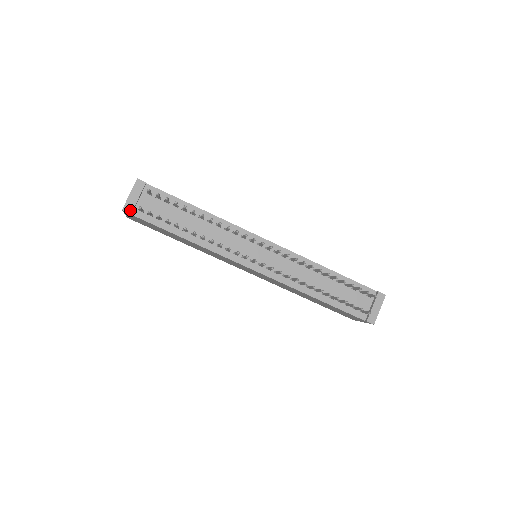
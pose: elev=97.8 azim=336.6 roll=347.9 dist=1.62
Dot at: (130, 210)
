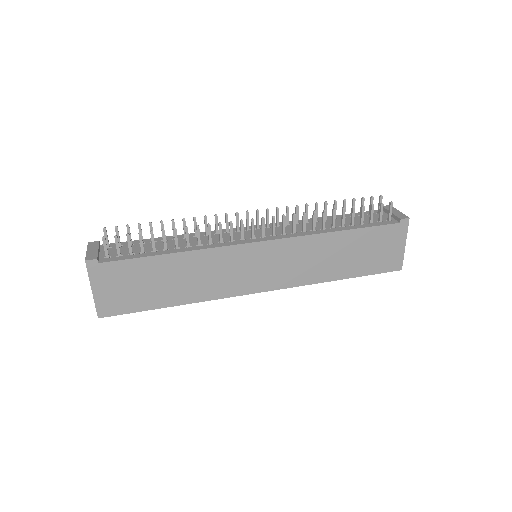
Dot at: (94, 258)
